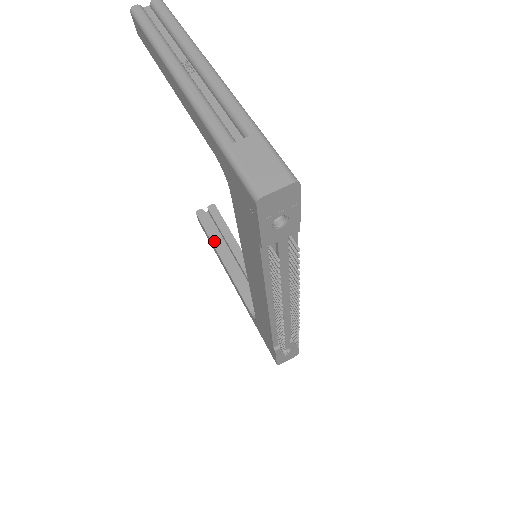
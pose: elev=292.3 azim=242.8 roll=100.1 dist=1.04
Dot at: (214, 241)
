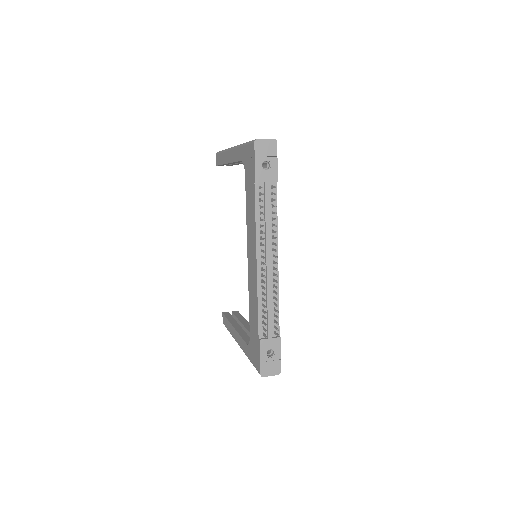
Dot at: (231, 321)
